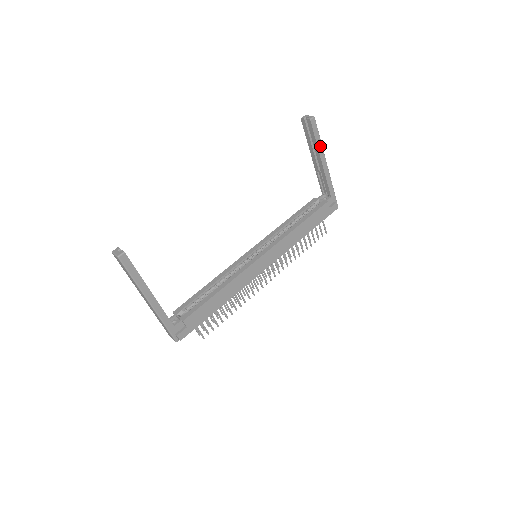
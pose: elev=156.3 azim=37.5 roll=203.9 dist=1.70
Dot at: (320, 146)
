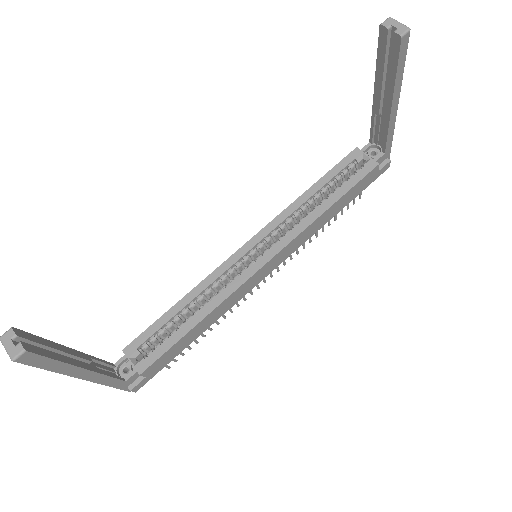
Dot at: (399, 81)
